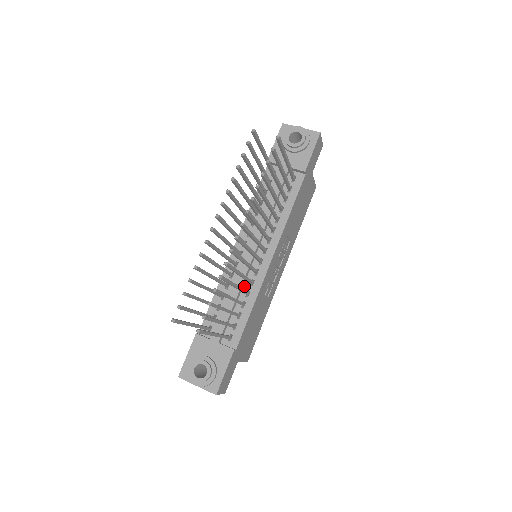
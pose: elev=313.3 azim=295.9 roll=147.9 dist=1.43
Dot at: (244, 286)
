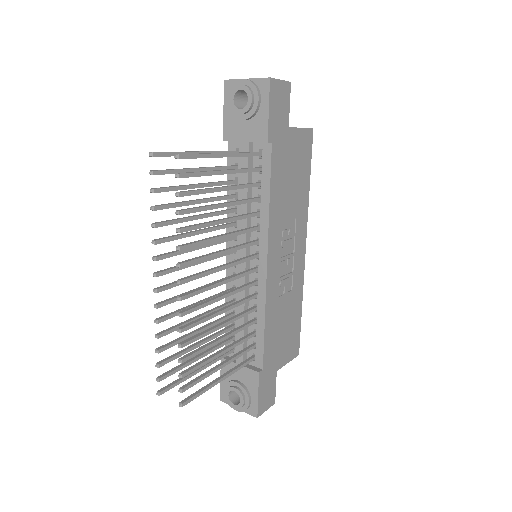
Dot at: occluded
